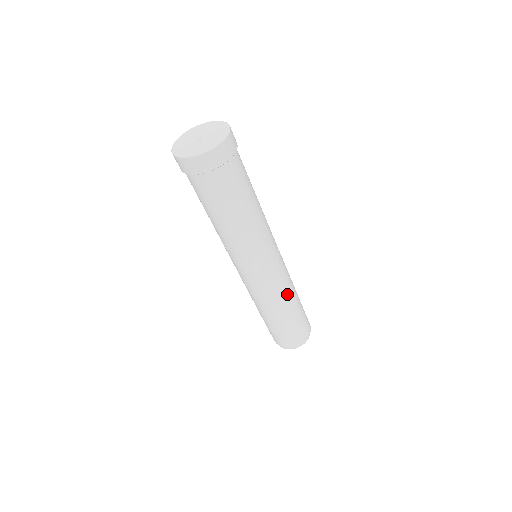
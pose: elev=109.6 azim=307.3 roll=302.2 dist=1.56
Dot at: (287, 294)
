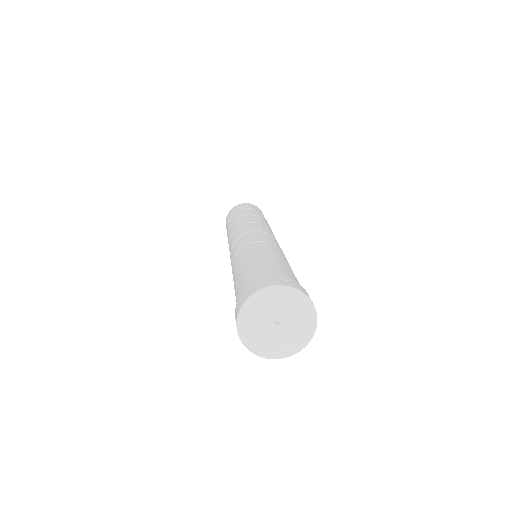
Dot at: occluded
